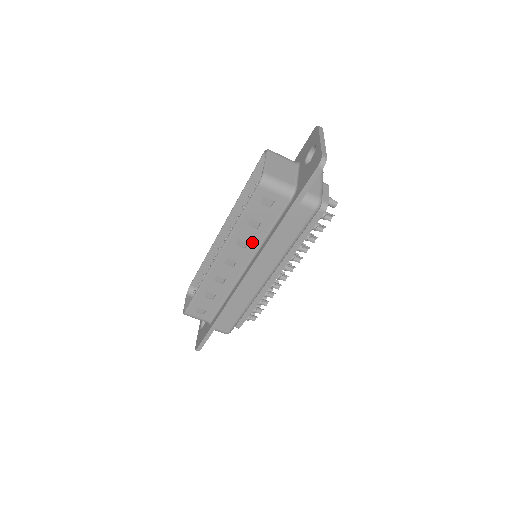
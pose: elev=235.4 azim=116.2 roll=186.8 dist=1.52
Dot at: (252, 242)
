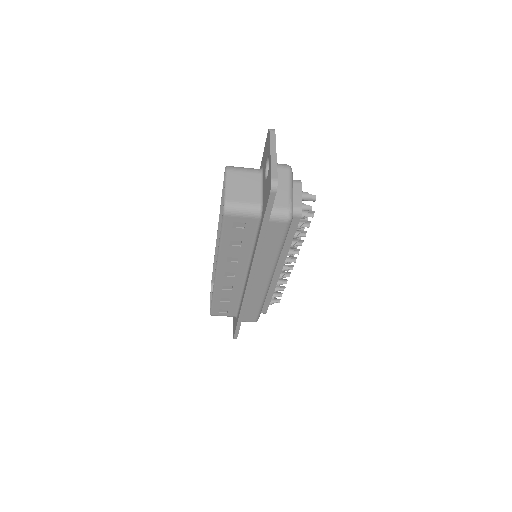
Dot at: (241, 256)
